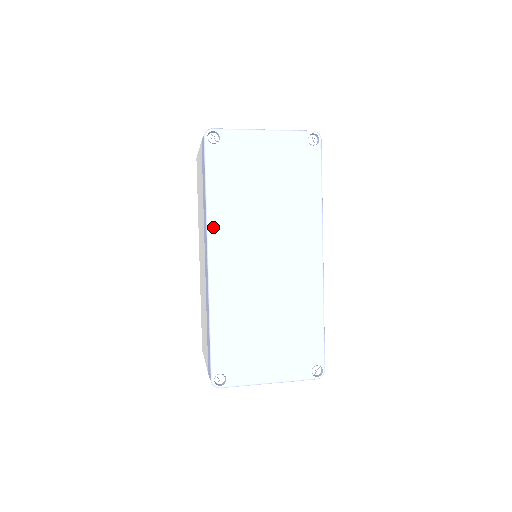
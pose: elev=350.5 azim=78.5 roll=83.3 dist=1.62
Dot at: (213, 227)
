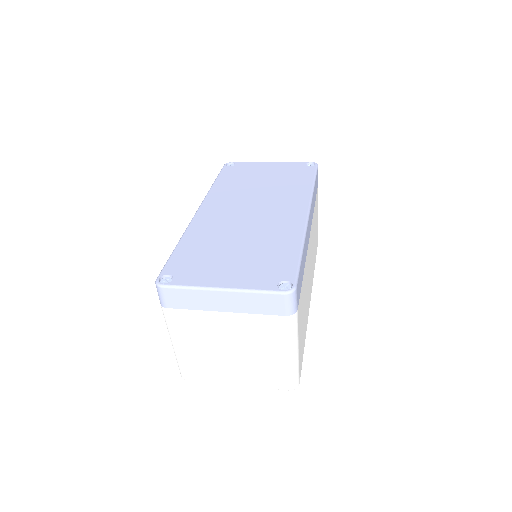
Dot at: (210, 196)
